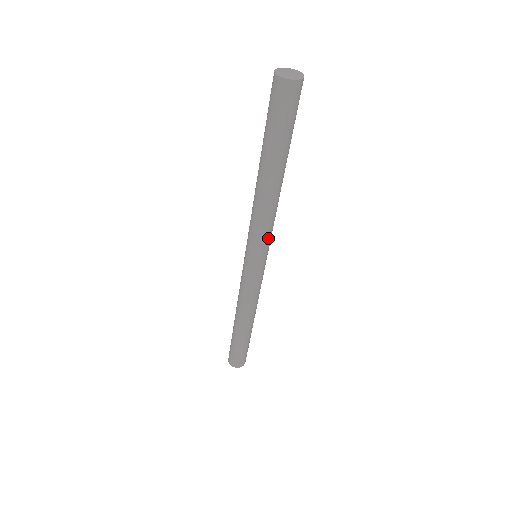
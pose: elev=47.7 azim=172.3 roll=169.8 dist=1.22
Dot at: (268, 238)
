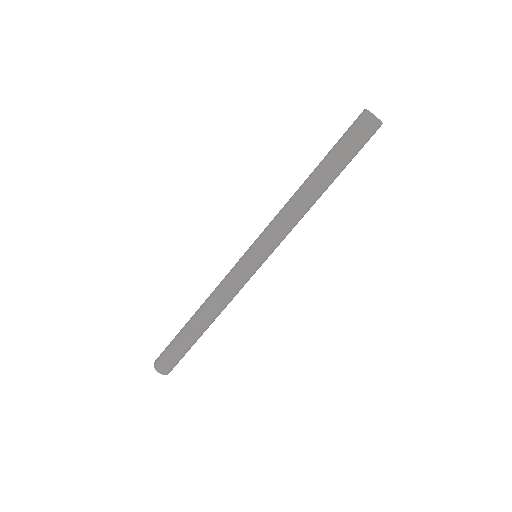
Dot at: occluded
